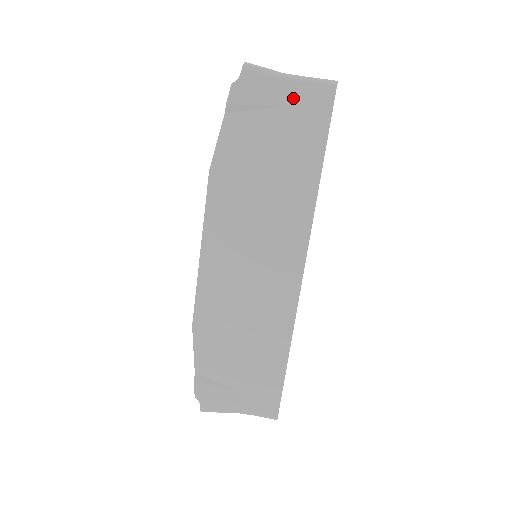
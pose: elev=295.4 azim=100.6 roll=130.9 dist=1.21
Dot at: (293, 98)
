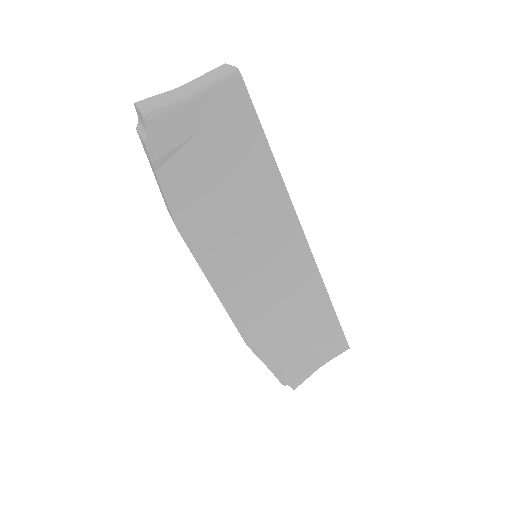
Dot at: (208, 113)
